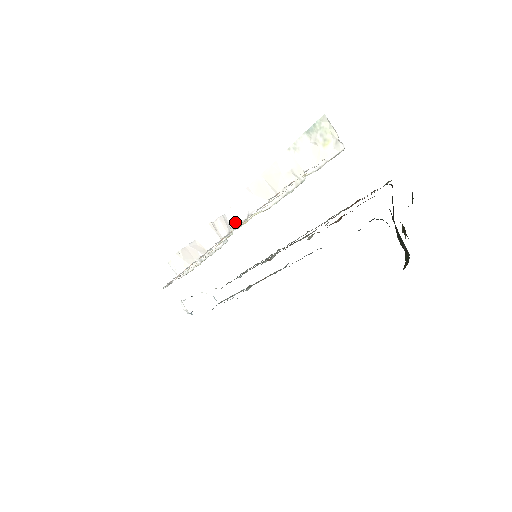
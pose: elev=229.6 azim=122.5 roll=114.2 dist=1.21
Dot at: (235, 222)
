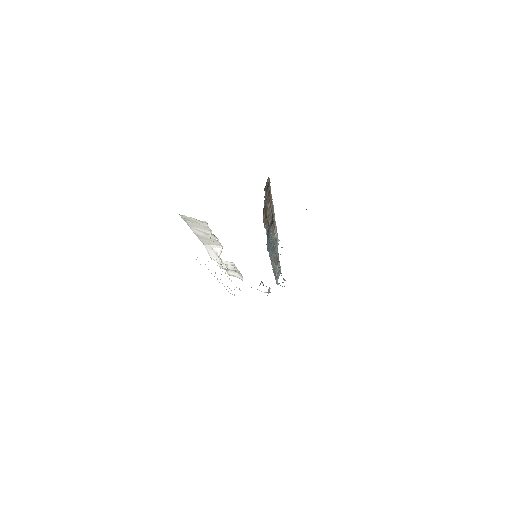
Dot at: (218, 261)
